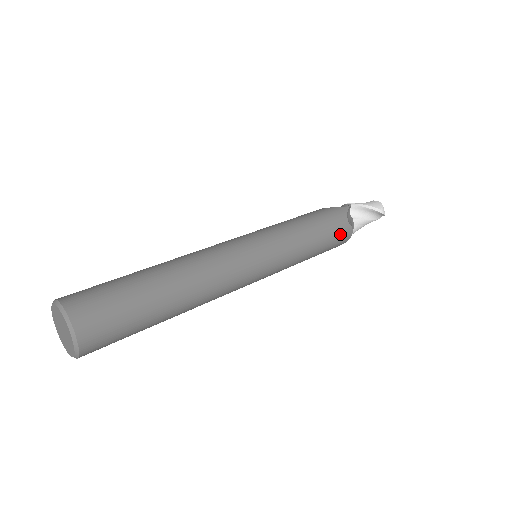
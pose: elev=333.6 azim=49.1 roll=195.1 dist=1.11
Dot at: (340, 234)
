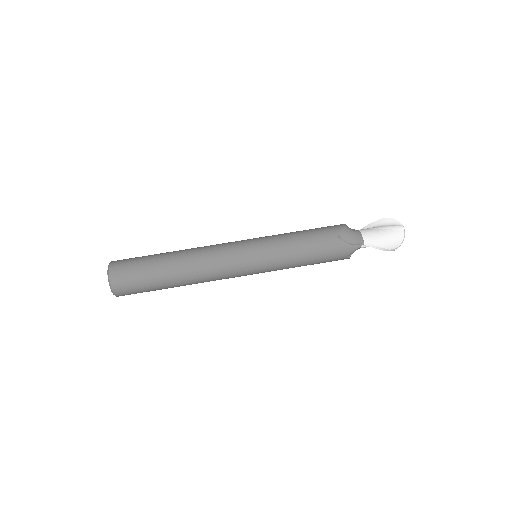
Dot at: occluded
